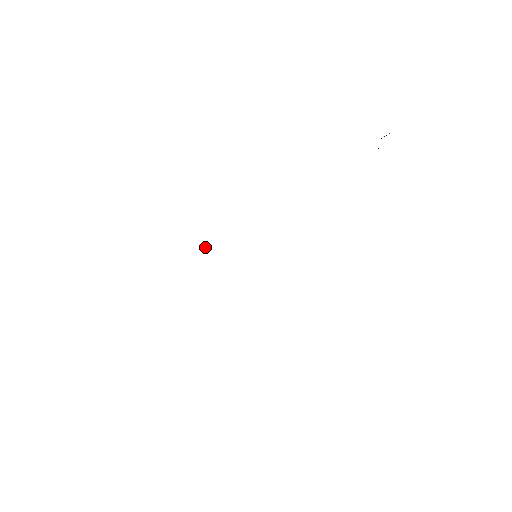
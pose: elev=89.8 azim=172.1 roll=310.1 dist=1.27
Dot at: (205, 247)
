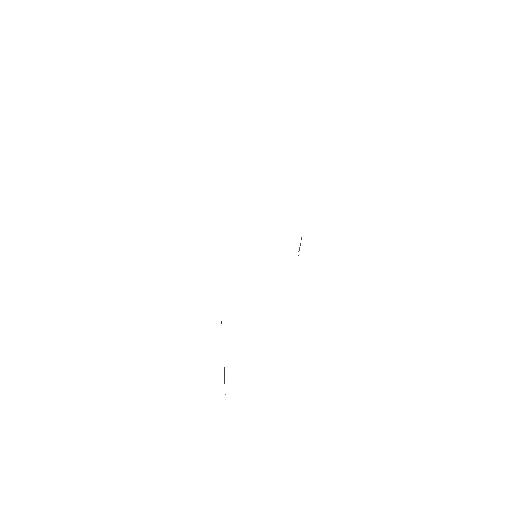
Dot at: occluded
